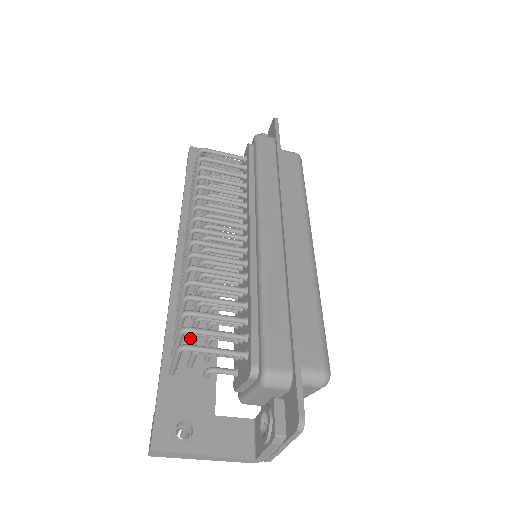
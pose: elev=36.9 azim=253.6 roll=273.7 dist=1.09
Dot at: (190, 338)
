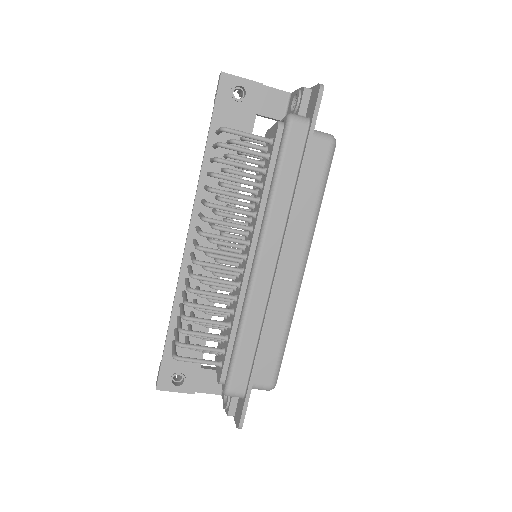
Dot at: occluded
